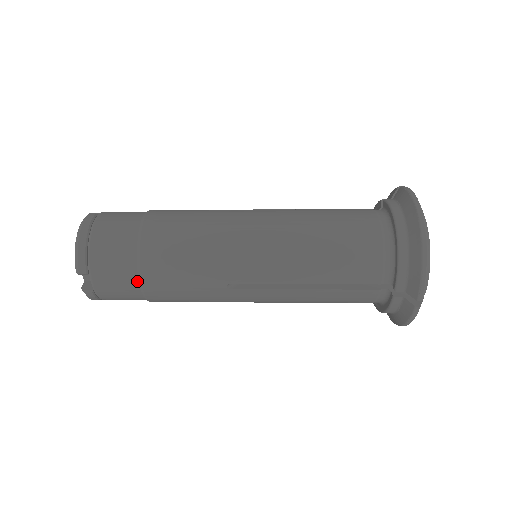
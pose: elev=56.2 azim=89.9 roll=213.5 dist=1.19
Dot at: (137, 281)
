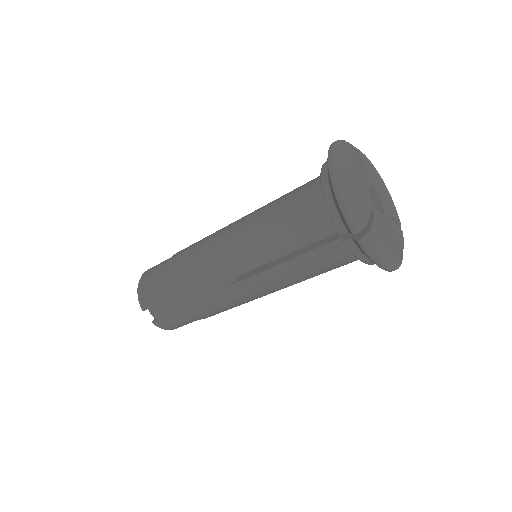
Dot at: (172, 303)
